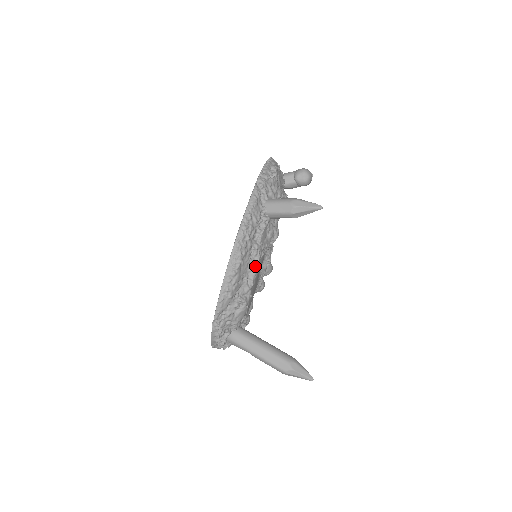
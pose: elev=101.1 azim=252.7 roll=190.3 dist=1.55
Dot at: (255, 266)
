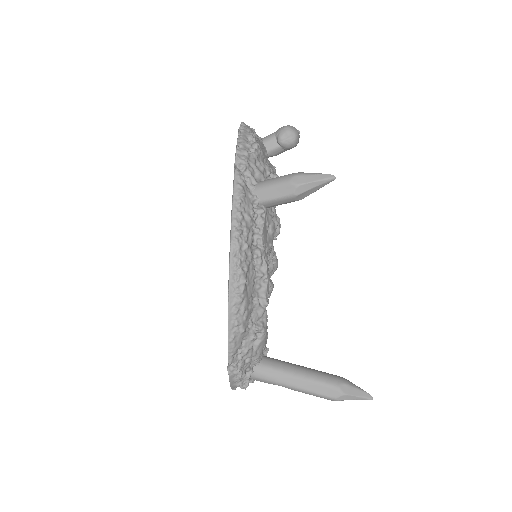
Dot at: (264, 279)
